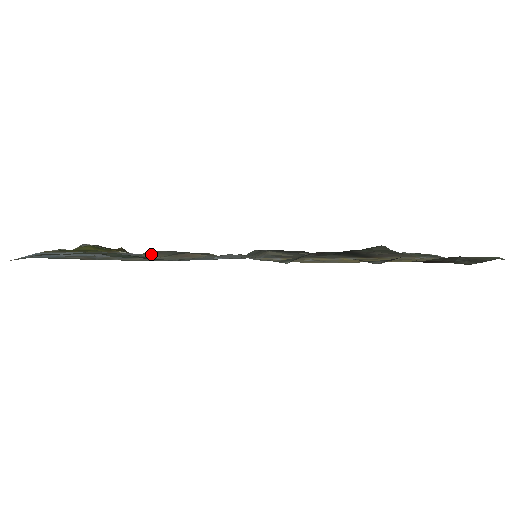
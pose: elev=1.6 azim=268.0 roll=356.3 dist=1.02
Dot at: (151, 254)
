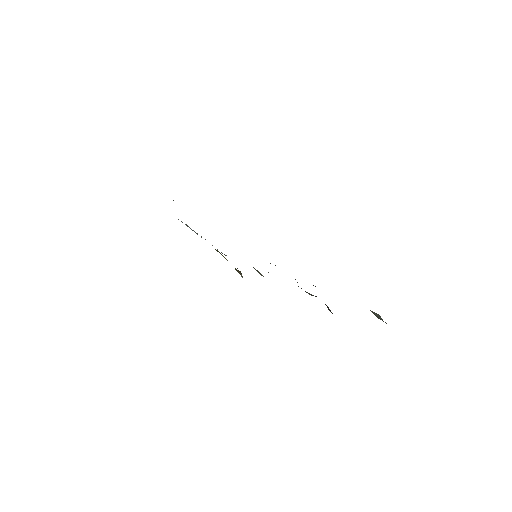
Dot at: occluded
